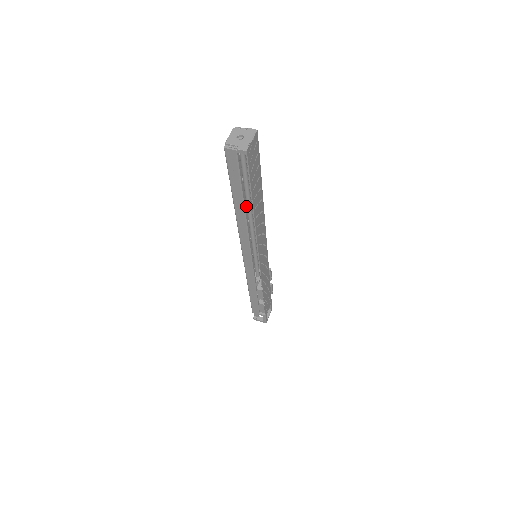
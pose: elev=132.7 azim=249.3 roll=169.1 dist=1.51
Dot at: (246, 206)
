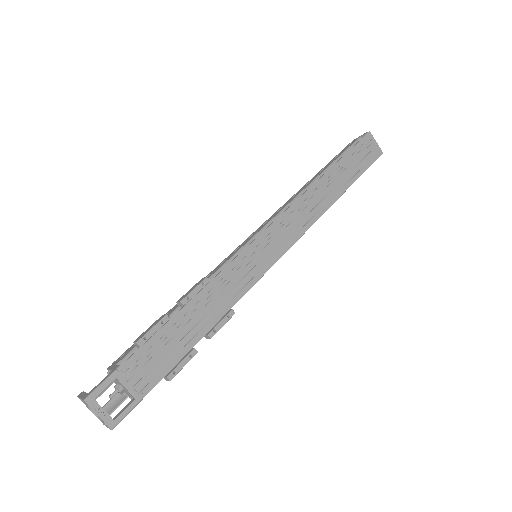
Dot at: occluded
